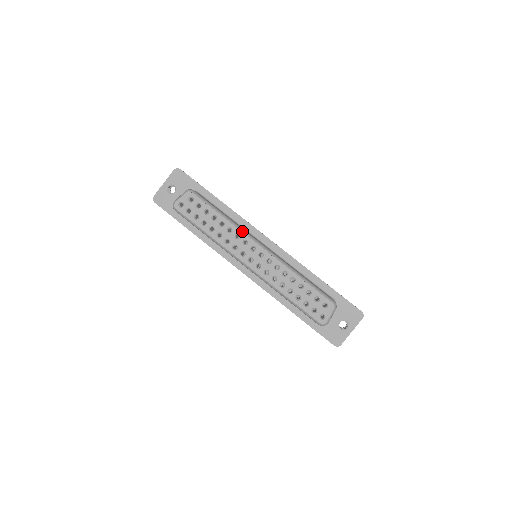
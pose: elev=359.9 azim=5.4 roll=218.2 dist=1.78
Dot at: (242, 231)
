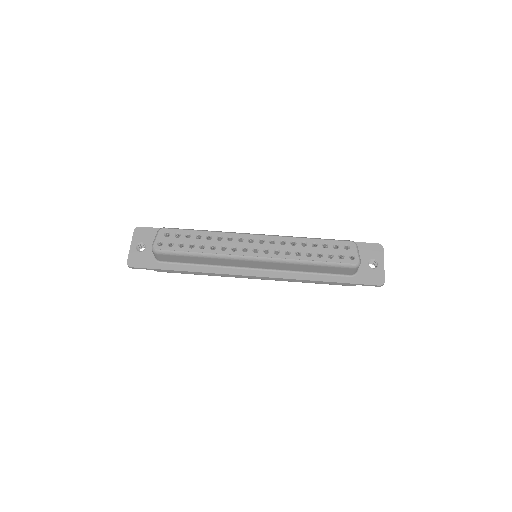
Dot at: (231, 232)
